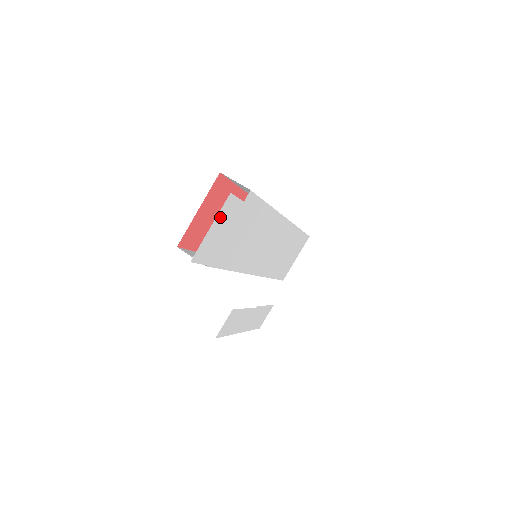
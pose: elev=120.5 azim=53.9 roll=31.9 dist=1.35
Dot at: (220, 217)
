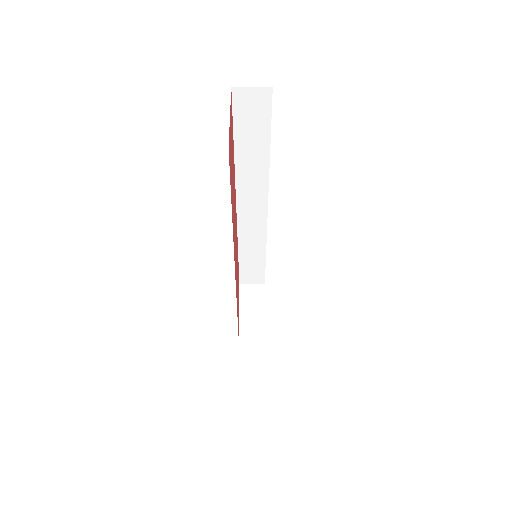
Dot at: occluded
